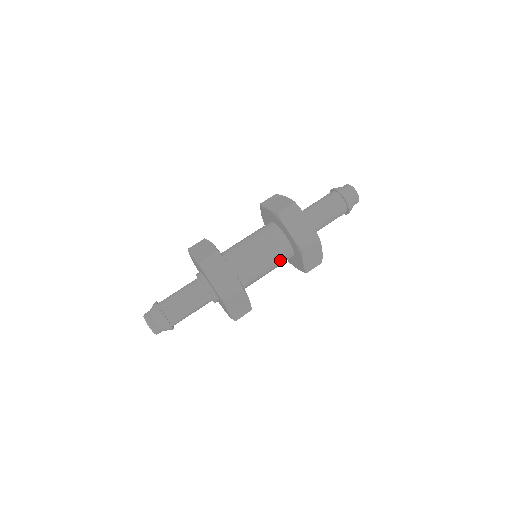
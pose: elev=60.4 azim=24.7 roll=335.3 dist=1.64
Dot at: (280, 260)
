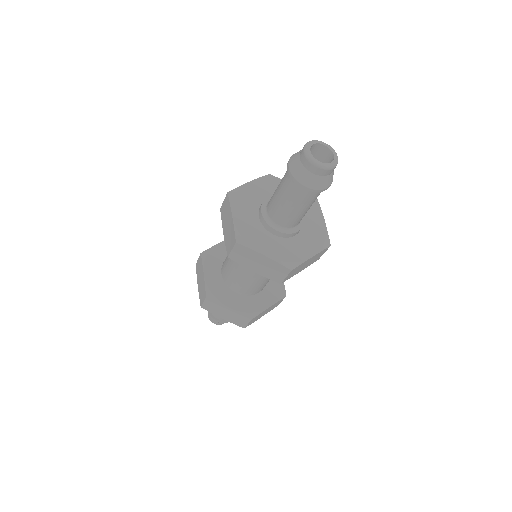
Dot at: occluded
